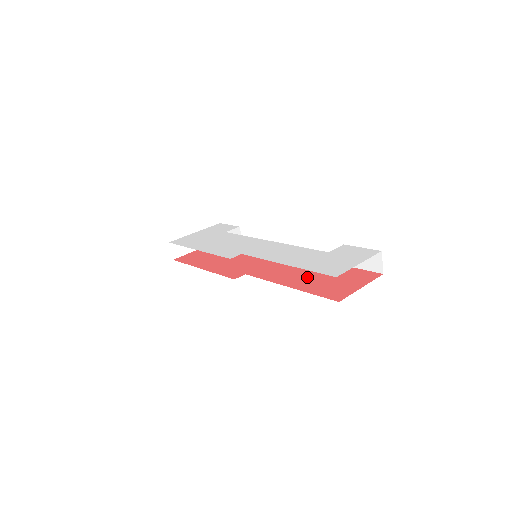
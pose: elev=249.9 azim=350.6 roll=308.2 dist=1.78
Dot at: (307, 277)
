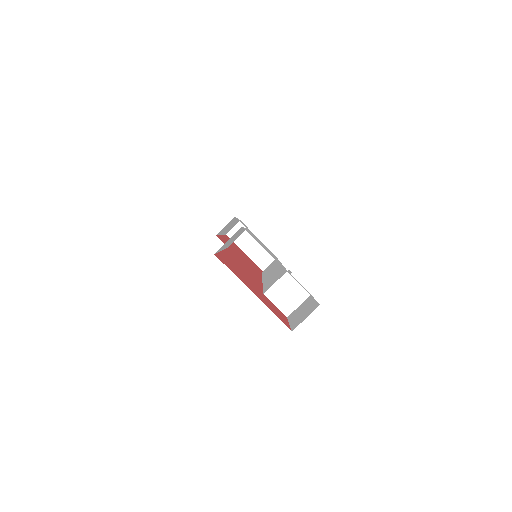
Dot at: occluded
